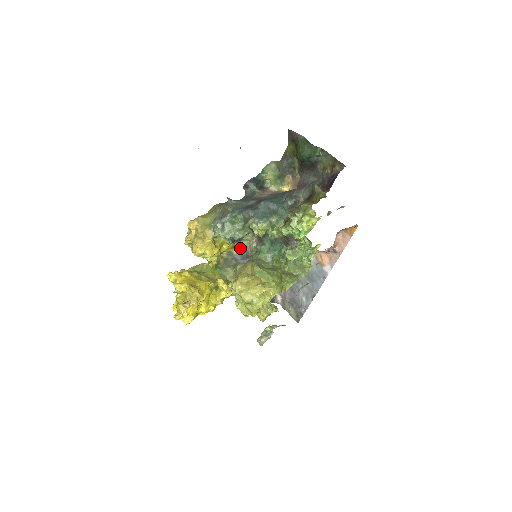
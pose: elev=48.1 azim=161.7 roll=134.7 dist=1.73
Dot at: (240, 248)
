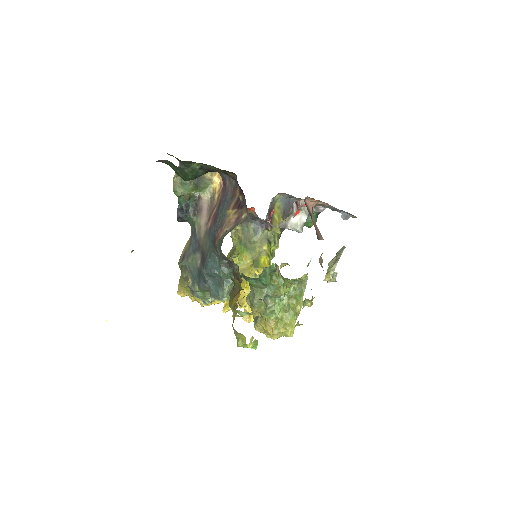
Dot at: (238, 254)
